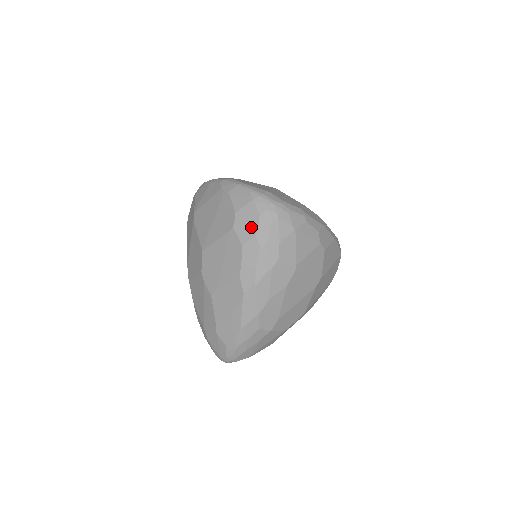
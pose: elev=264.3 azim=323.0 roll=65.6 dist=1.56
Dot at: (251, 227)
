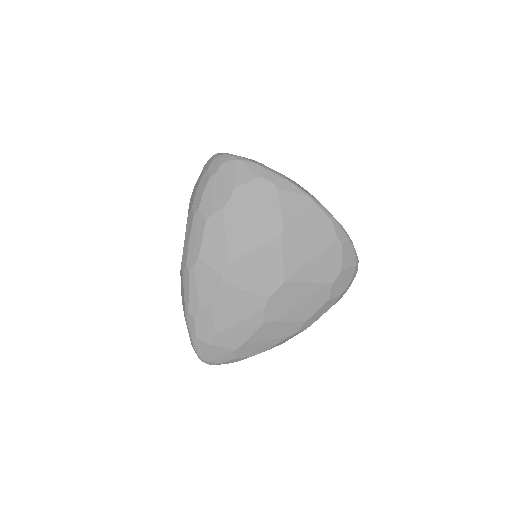
Dot at: (342, 288)
